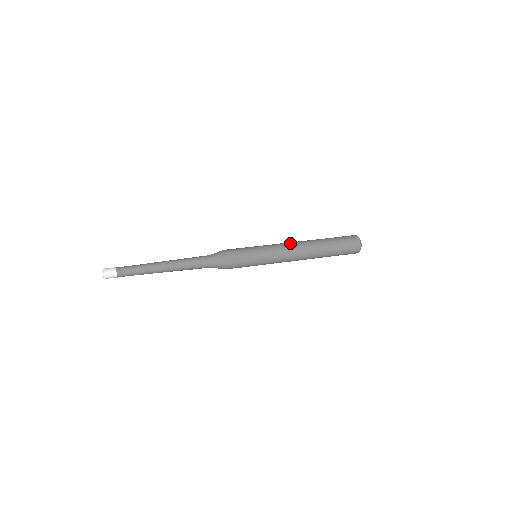
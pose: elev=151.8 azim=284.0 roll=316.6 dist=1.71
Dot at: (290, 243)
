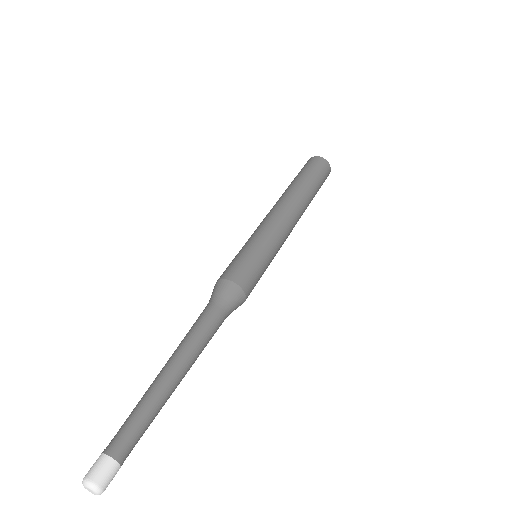
Dot at: (272, 210)
